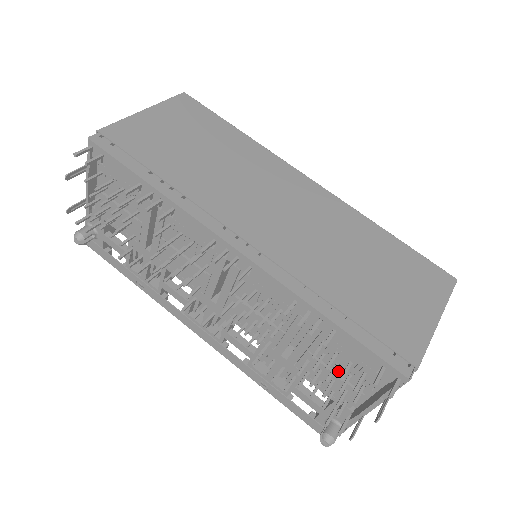
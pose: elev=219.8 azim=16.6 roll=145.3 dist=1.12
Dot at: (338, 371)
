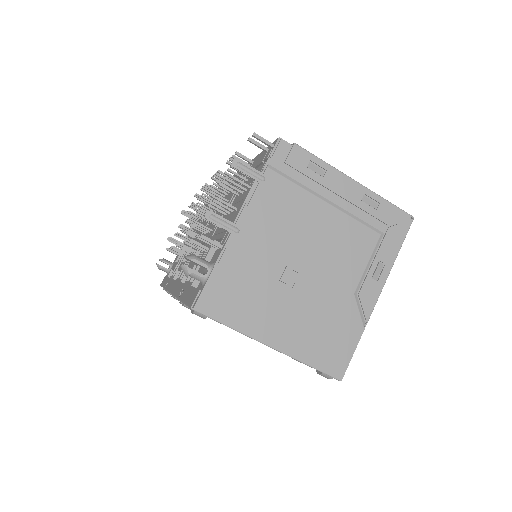
Dot at: (240, 199)
